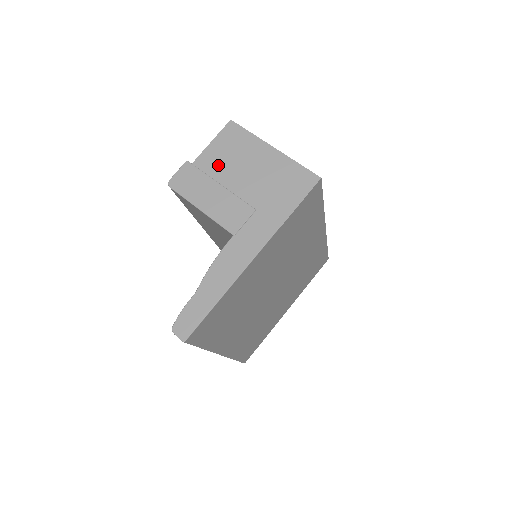
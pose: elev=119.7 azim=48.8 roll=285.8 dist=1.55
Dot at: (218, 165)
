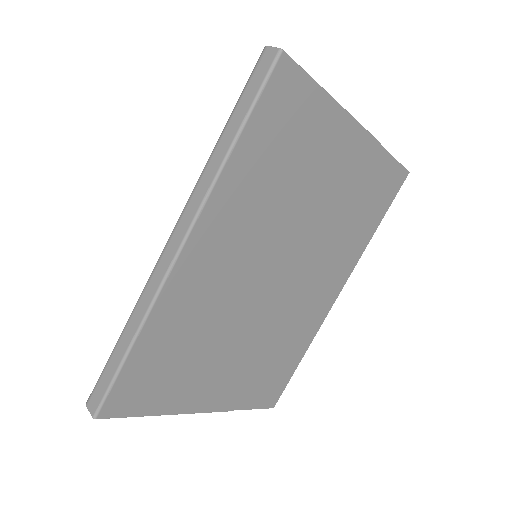
Dot at: occluded
